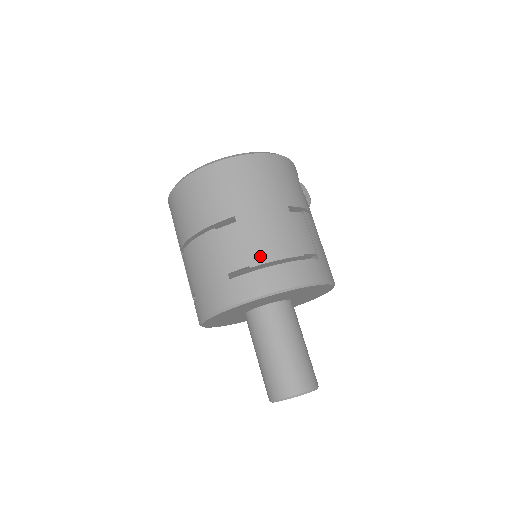
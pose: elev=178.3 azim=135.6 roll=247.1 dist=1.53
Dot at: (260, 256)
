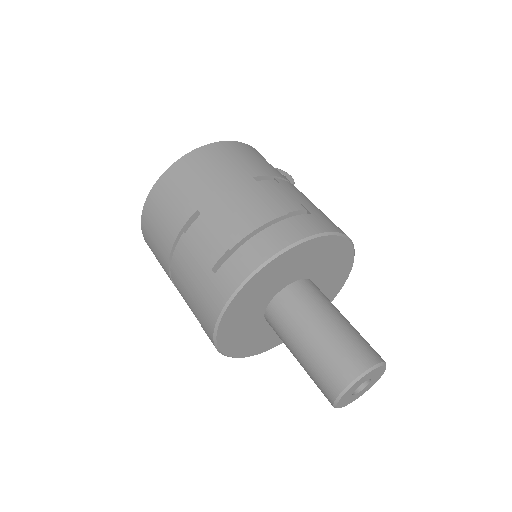
Dot at: (236, 233)
